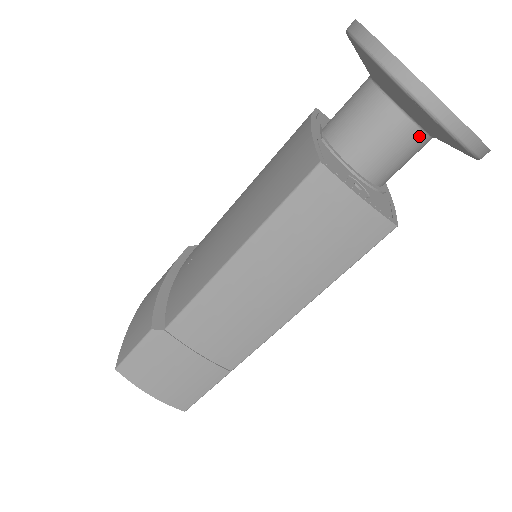
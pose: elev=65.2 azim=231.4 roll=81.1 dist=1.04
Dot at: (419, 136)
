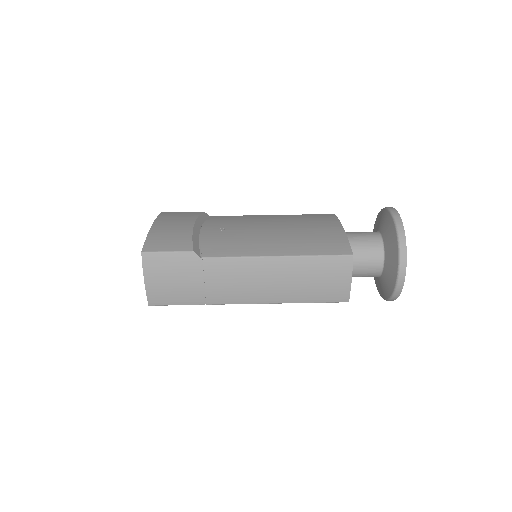
Dot at: (378, 273)
